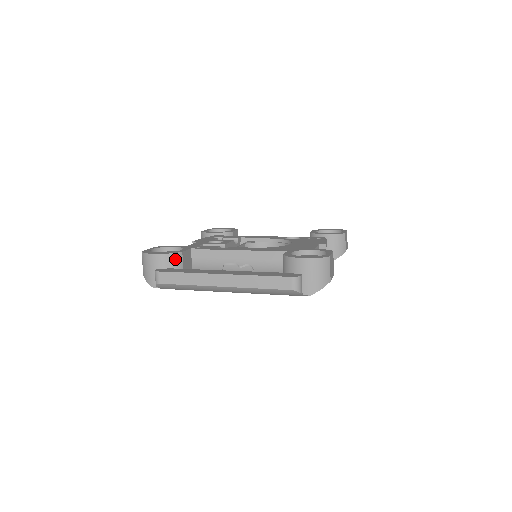
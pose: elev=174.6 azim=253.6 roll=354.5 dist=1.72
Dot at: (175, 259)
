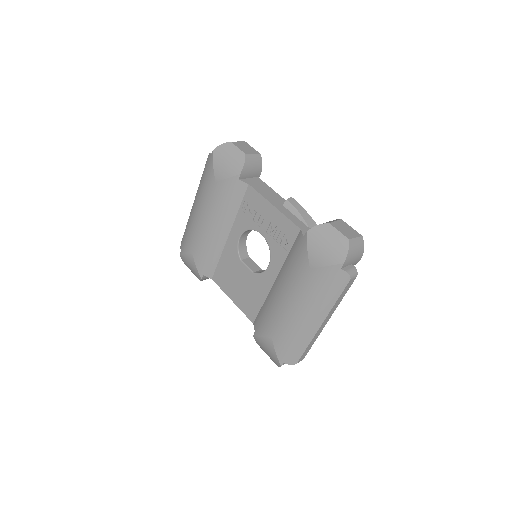
Dot at: occluded
